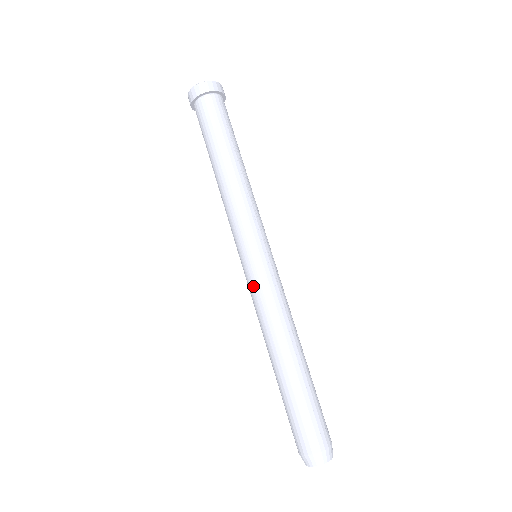
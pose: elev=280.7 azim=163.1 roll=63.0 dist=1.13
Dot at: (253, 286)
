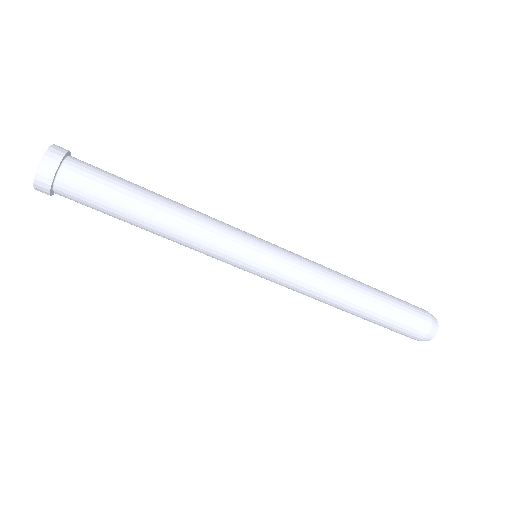
Dot at: occluded
